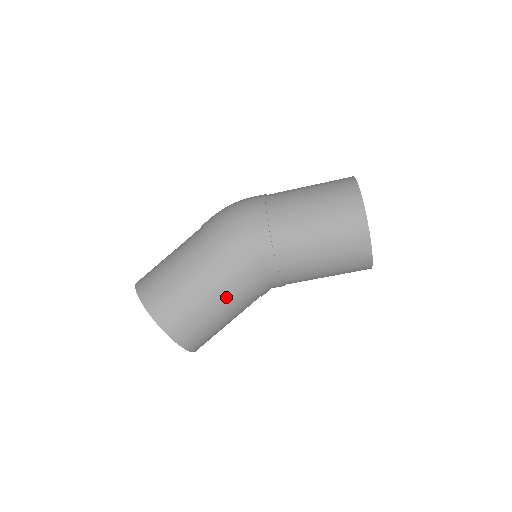
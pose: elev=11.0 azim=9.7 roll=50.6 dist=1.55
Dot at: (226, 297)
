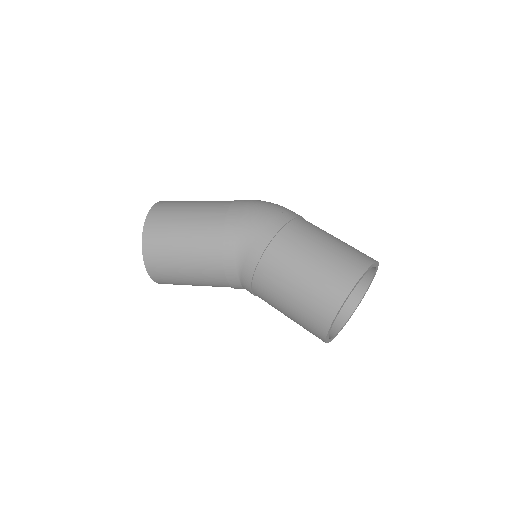
Dot at: (201, 264)
